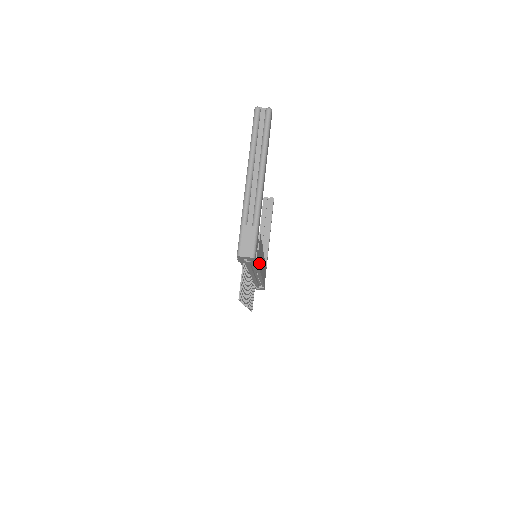
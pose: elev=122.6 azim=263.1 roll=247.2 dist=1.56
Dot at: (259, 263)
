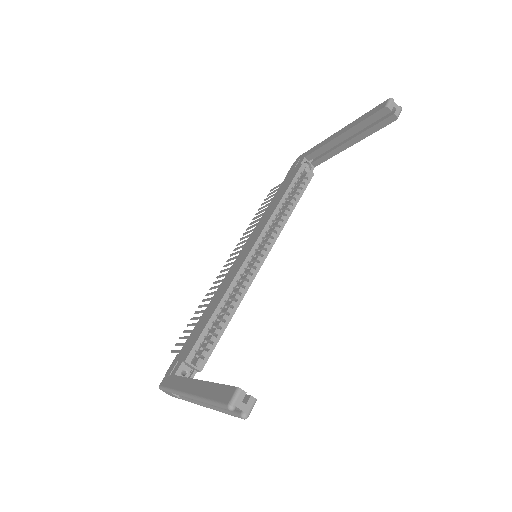
Dot at: occluded
